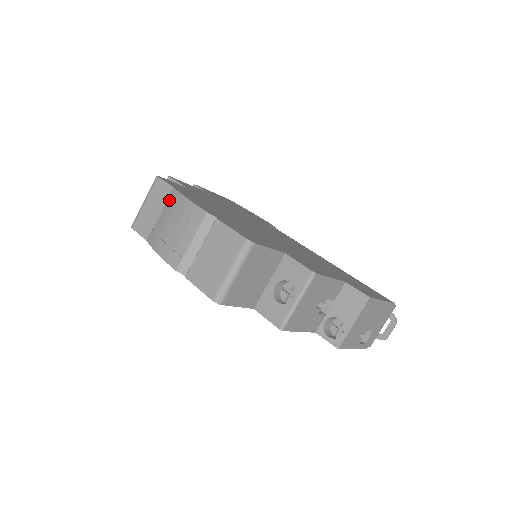
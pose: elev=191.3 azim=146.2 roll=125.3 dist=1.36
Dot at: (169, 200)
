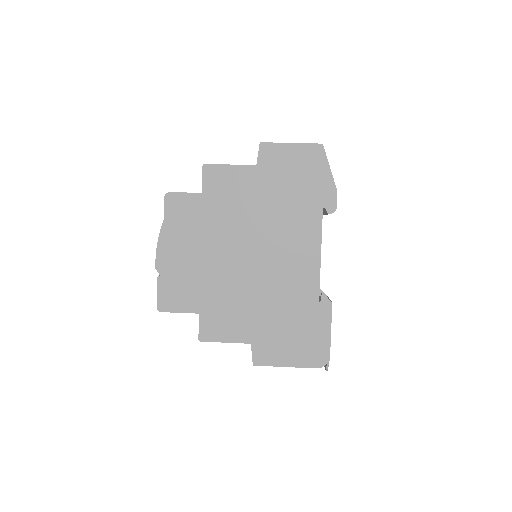
Dot at: occluded
